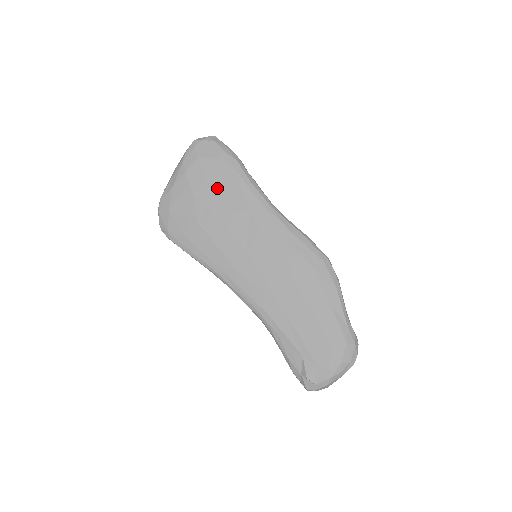
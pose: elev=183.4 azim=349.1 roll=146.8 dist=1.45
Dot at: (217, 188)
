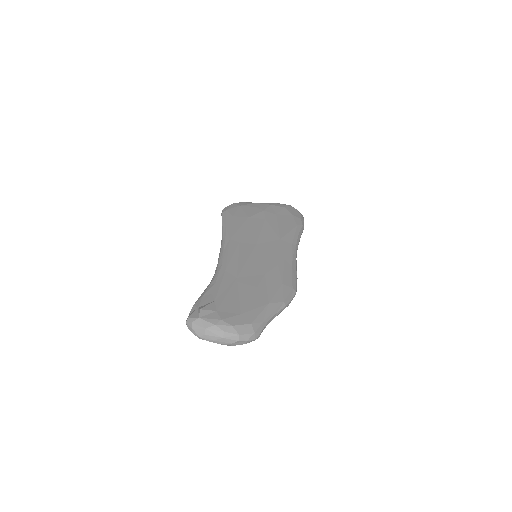
Dot at: (278, 220)
